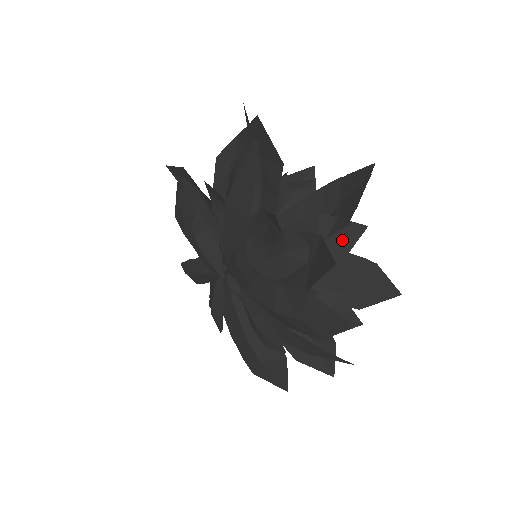
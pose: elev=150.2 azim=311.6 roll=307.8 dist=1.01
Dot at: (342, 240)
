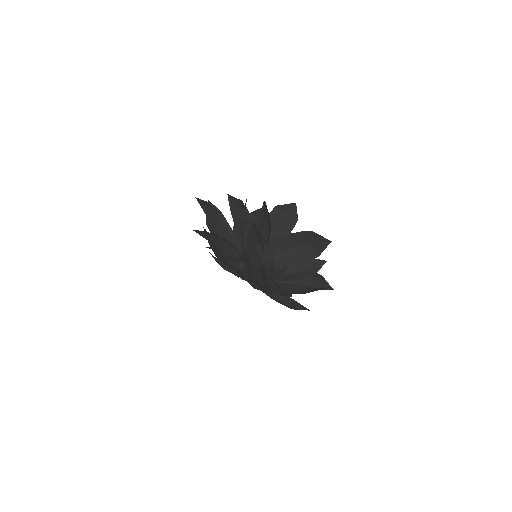
Dot at: (269, 253)
